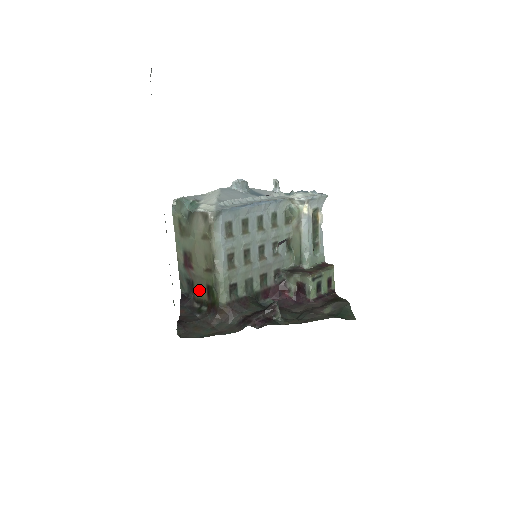
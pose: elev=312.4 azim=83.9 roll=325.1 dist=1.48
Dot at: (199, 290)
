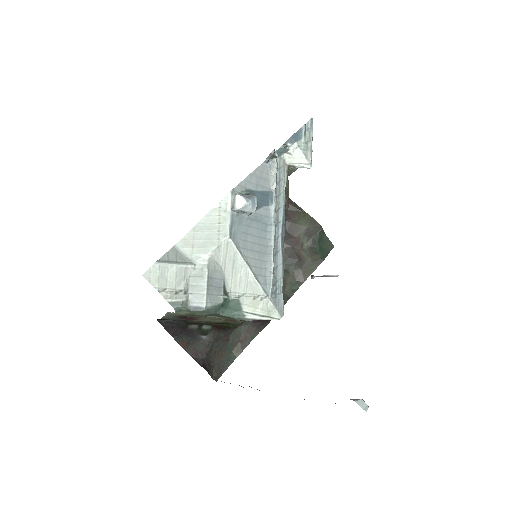
Dot at: occluded
